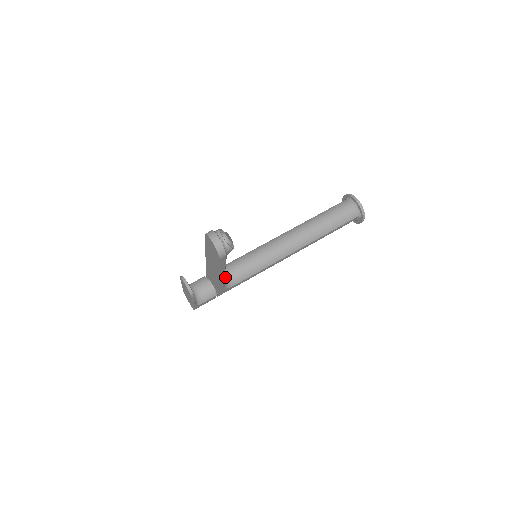
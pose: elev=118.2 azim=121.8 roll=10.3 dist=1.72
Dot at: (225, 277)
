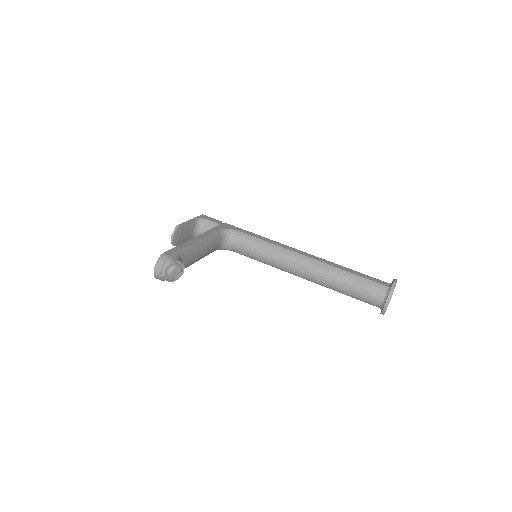
Dot at: (227, 243)
